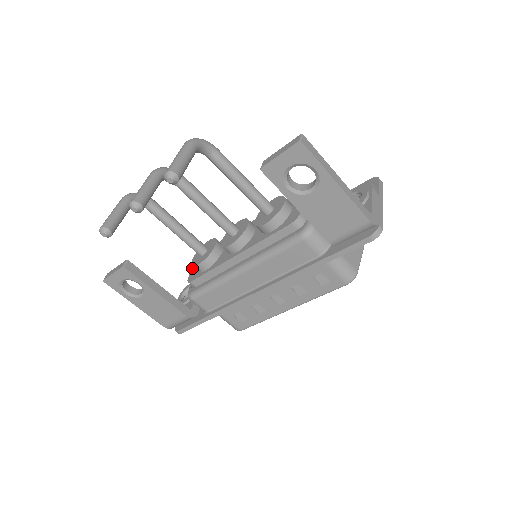
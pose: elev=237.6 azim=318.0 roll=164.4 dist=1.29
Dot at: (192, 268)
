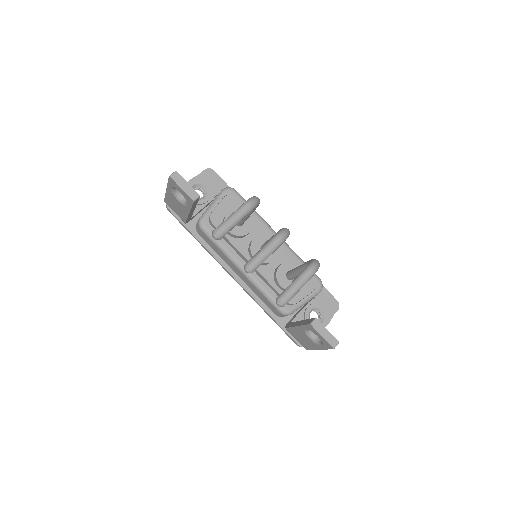
Dot at: (221, 205)
